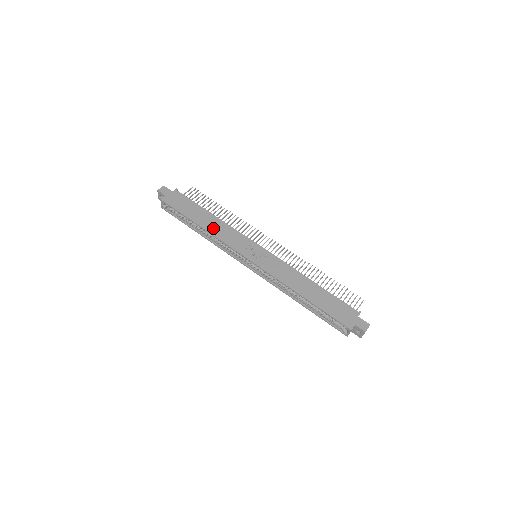
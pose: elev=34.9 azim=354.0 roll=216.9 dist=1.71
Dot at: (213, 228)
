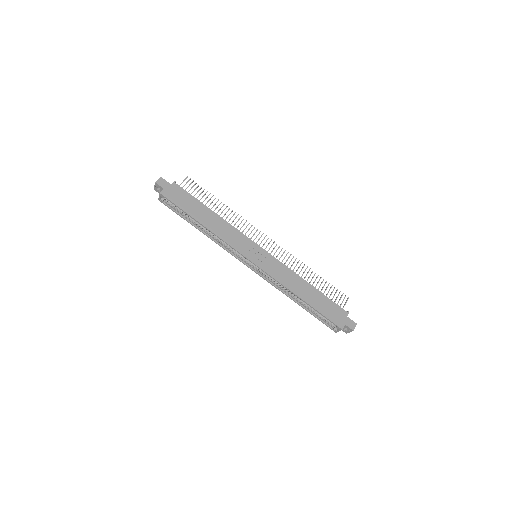
Dot at: (216, 228)
